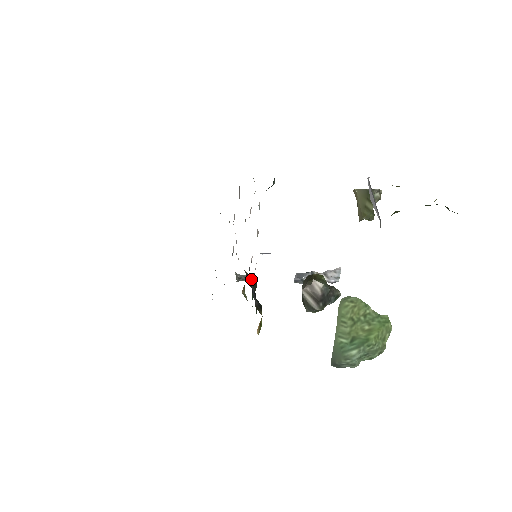
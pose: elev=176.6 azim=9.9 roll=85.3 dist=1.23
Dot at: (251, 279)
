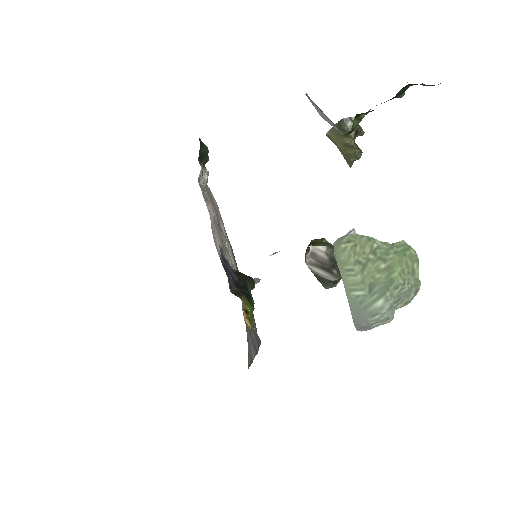
Dot at: (225, 267)
